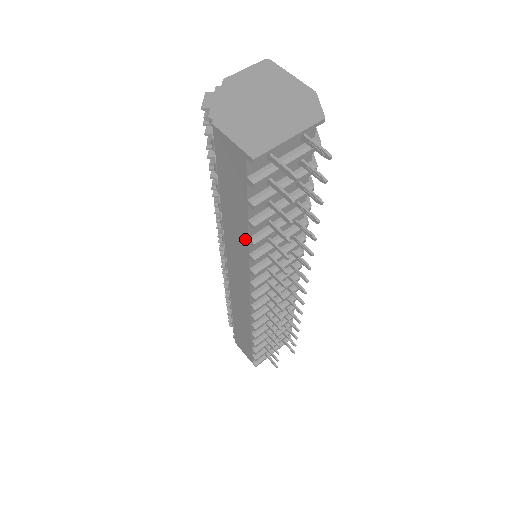
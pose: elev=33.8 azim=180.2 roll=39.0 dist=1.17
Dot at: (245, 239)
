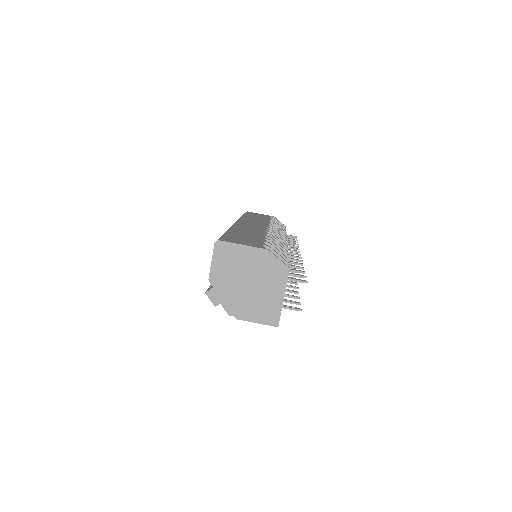
Dot at: occluded
